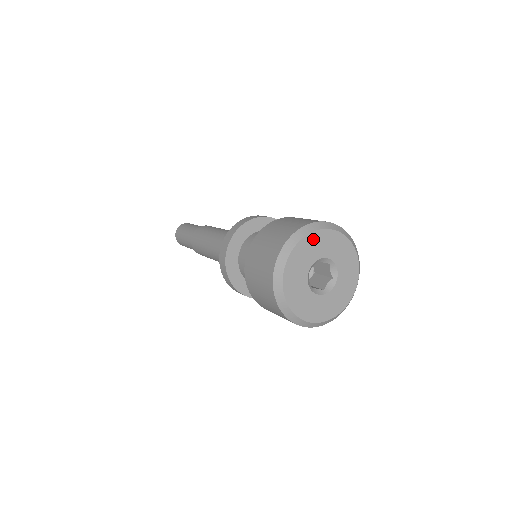
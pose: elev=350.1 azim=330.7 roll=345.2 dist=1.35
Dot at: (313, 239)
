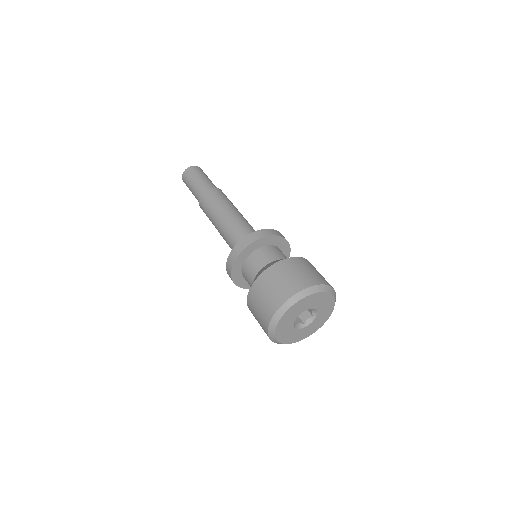
Dot at: (304, 301)
